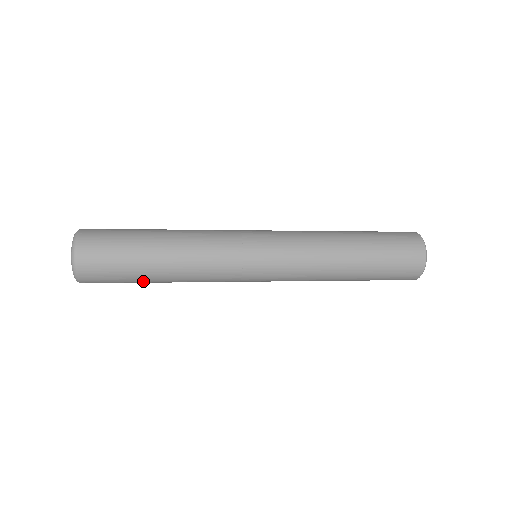
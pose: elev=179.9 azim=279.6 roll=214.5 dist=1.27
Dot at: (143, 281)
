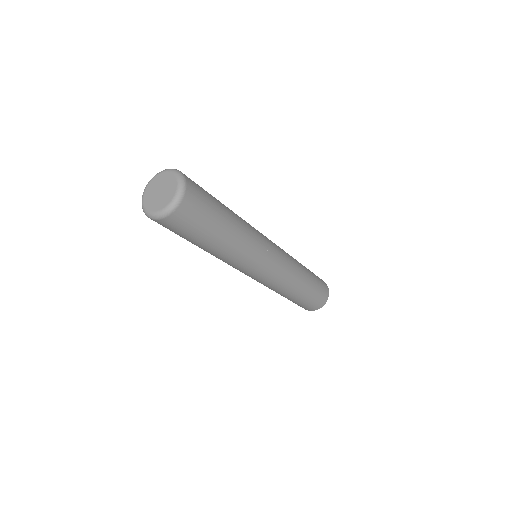
Dot at: (210, 236)
